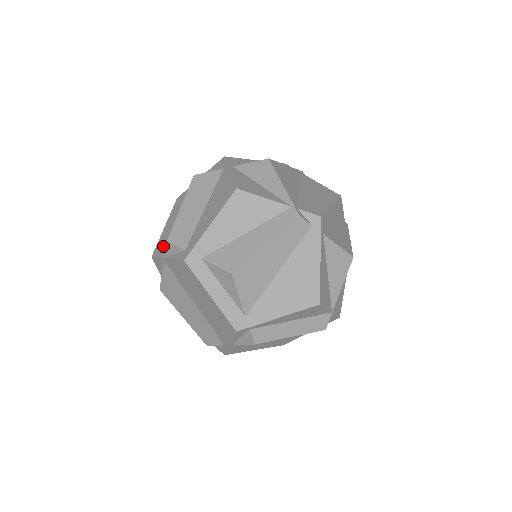
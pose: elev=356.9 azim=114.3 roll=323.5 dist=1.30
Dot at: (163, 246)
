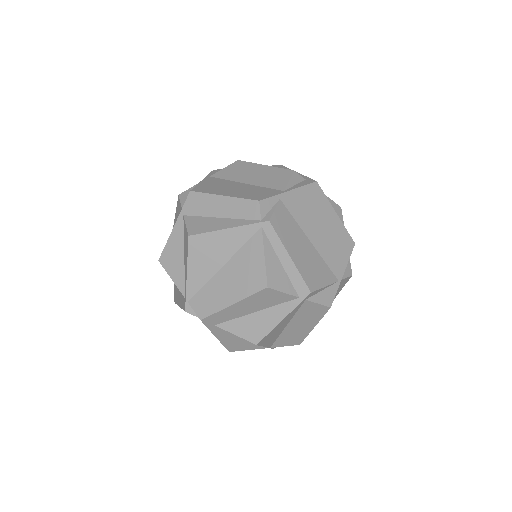
Dot at: occluded
